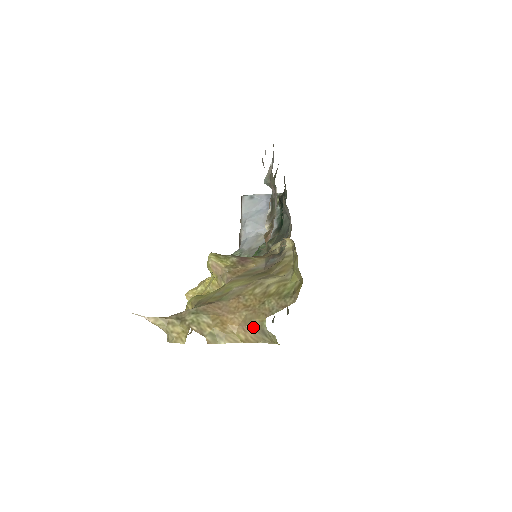
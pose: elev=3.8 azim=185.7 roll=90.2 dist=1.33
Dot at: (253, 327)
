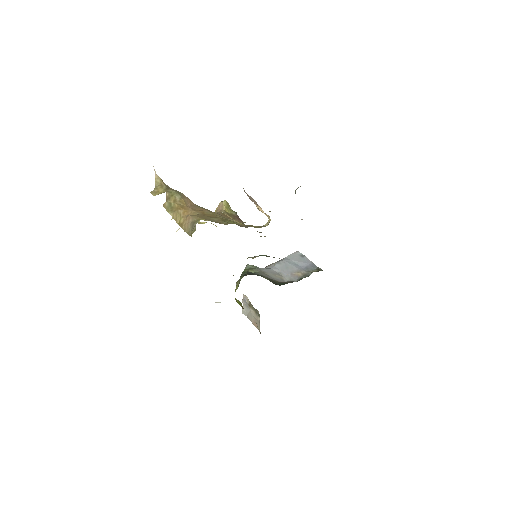
Dot at: (192, 219)
